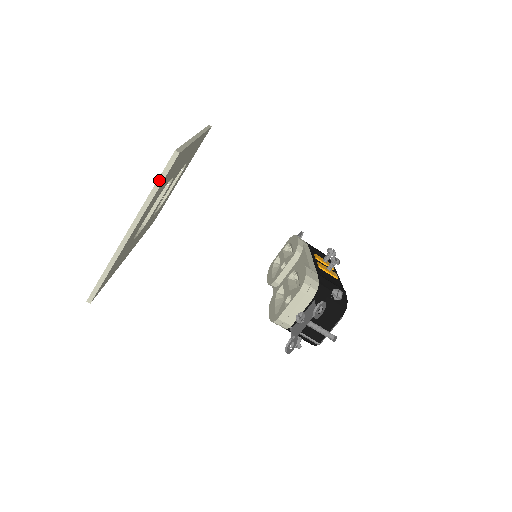
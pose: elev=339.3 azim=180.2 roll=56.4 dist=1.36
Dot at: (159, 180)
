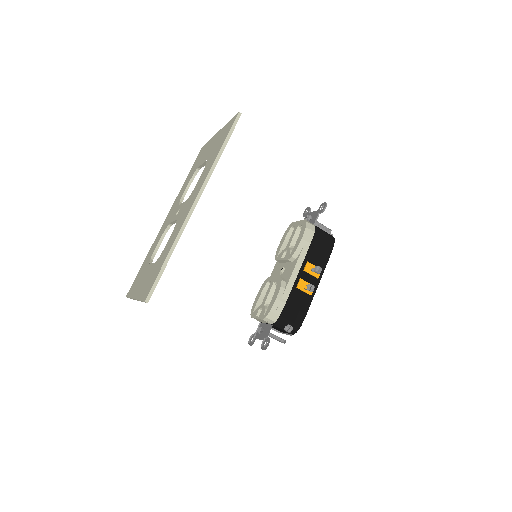
Dot at: occluded
